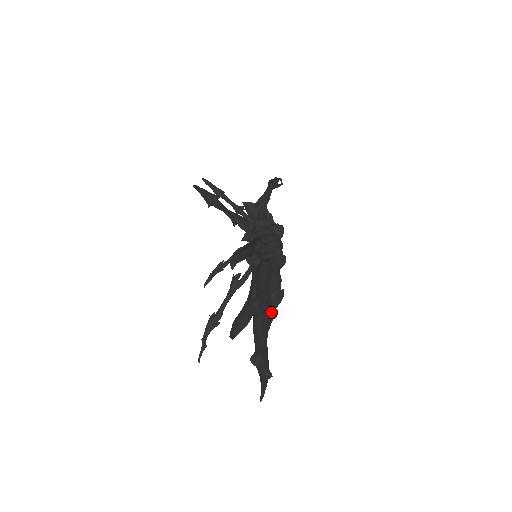
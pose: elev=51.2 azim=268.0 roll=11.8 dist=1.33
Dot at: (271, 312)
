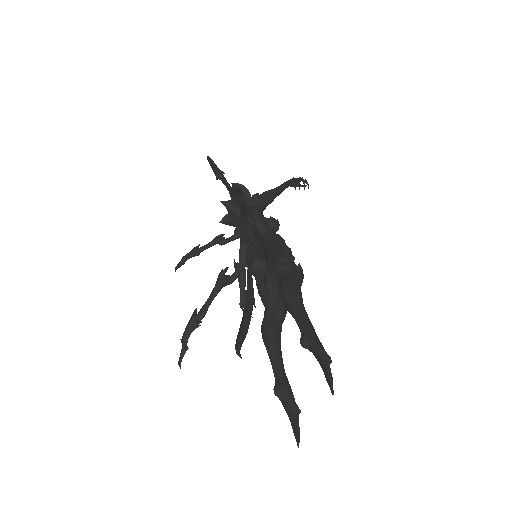
Dot at: (329, 358)
